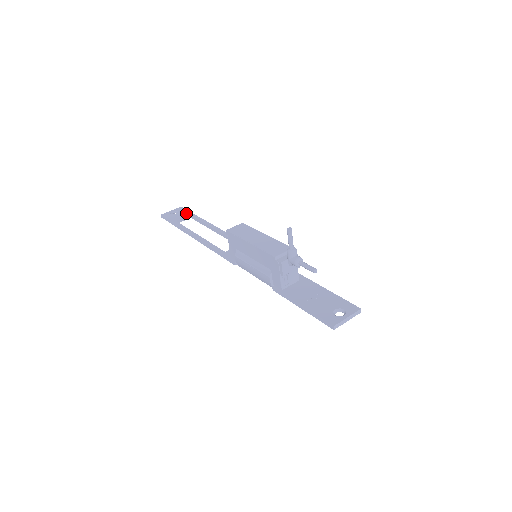
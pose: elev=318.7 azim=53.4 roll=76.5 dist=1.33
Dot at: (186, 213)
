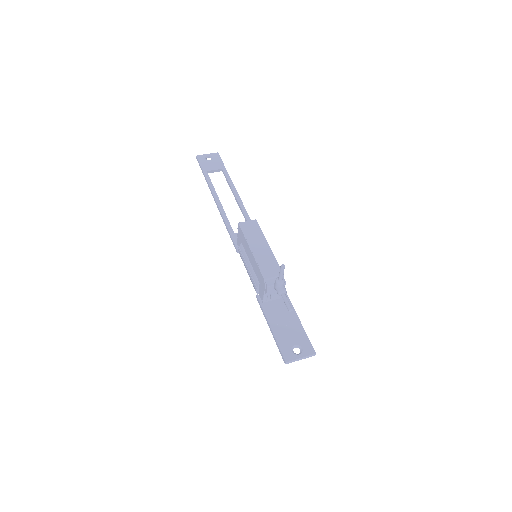
Dot at: (219, 164)
